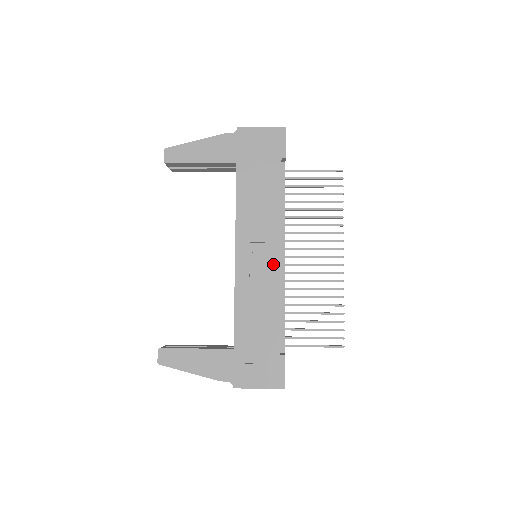
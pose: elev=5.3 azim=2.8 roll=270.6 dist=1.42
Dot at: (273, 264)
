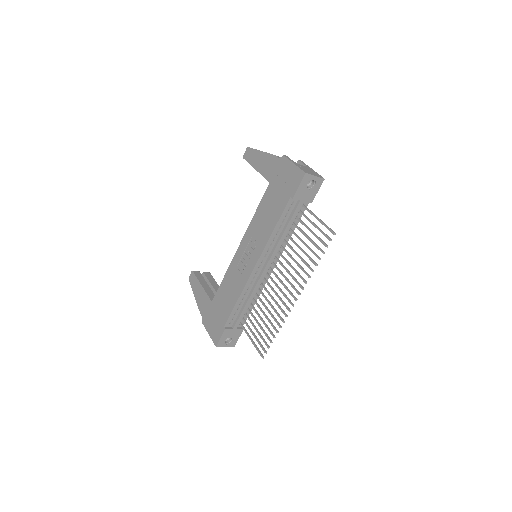
Dot at: (249, 269)
